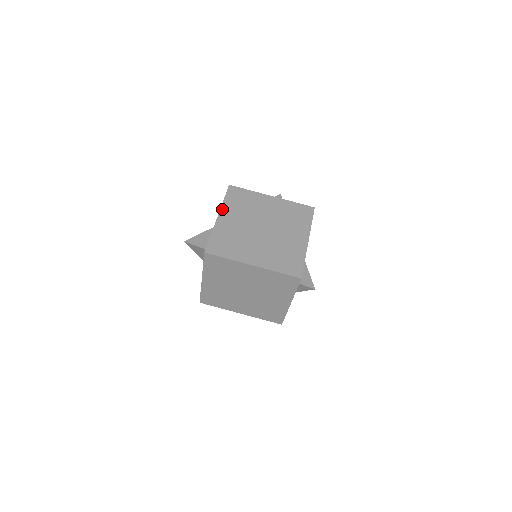
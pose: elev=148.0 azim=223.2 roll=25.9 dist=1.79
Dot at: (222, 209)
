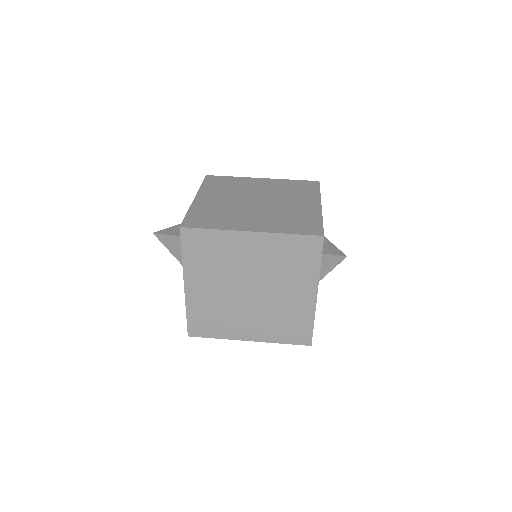
Dot at: (200, 192)
